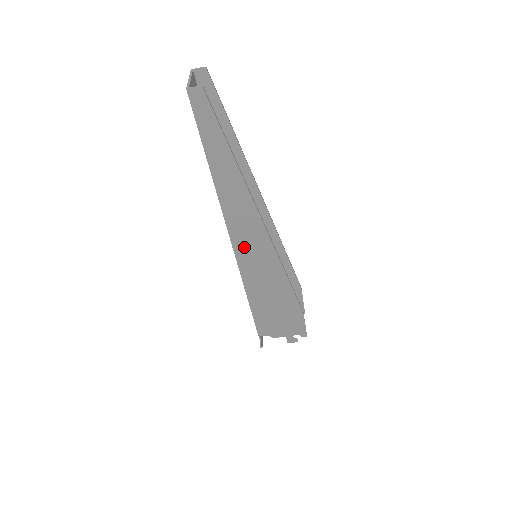
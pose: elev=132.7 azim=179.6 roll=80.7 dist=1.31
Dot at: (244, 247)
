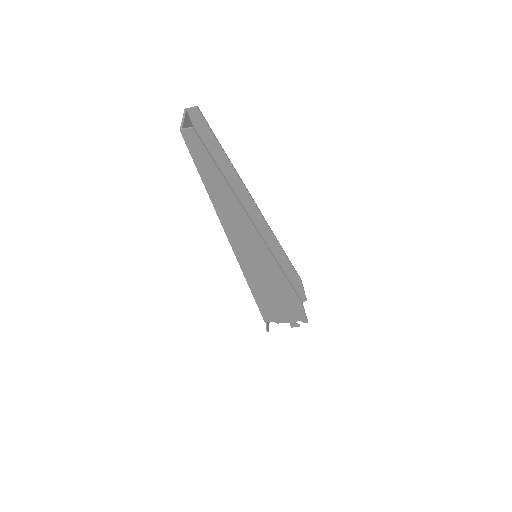
Dot at: (243, 251)
